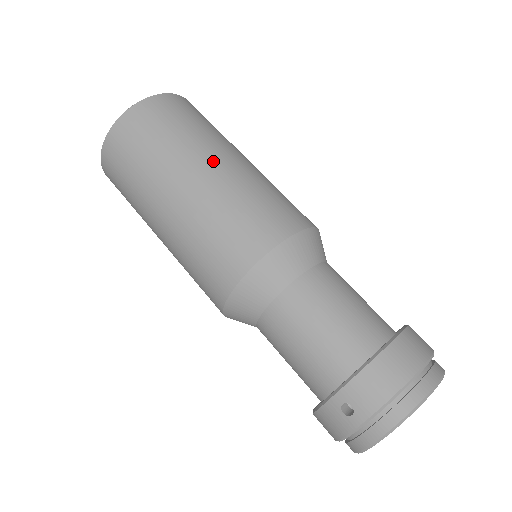
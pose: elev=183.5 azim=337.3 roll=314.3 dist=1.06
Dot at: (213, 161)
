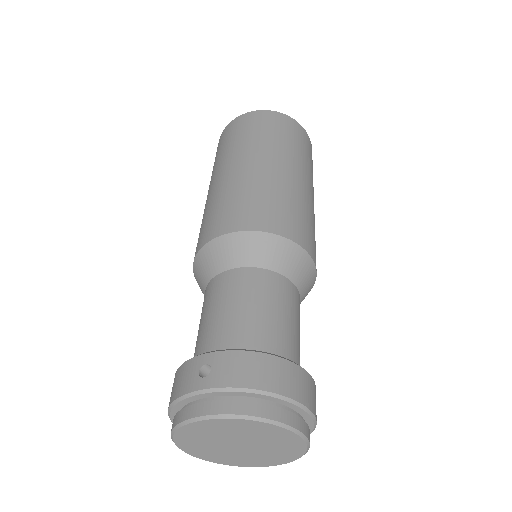
Dot at: (291, 169)
